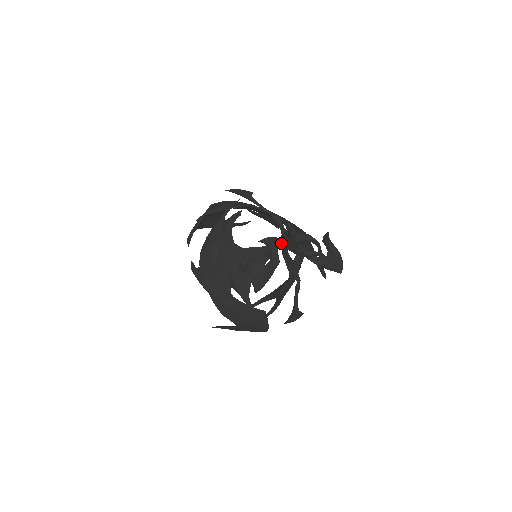
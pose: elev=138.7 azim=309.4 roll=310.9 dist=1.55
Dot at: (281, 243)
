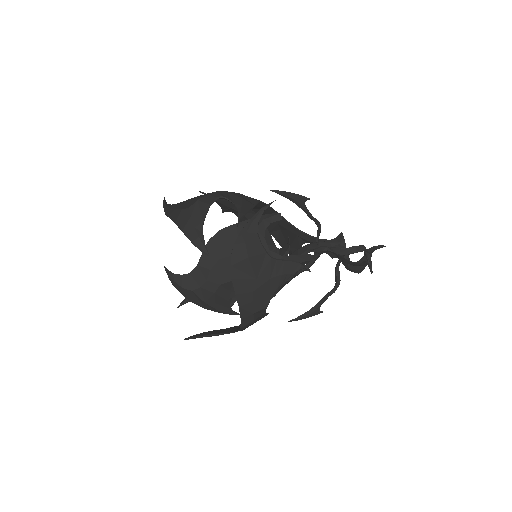
Dot at: (328, 252)
